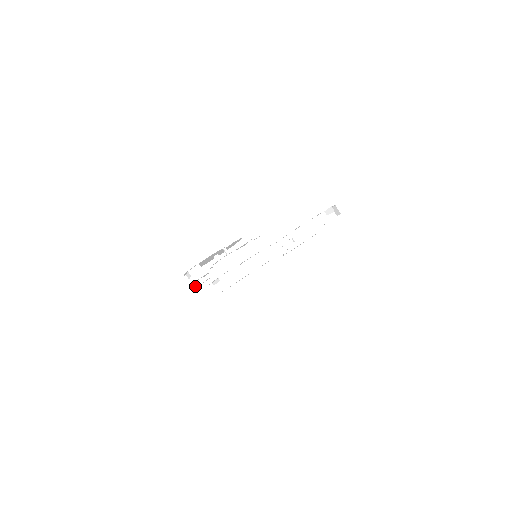
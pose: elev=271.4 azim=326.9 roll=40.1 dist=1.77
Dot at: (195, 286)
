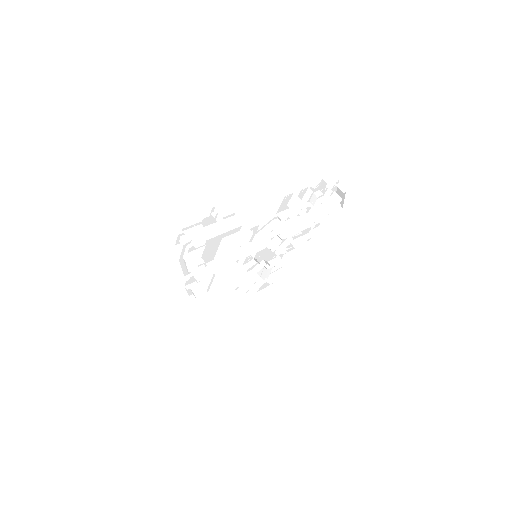
Dot at: (203, 305)
